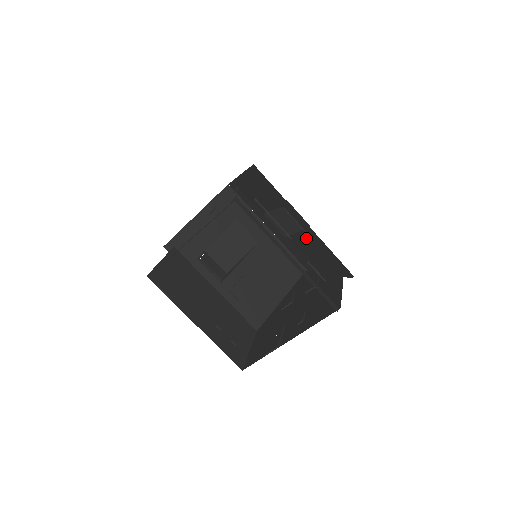
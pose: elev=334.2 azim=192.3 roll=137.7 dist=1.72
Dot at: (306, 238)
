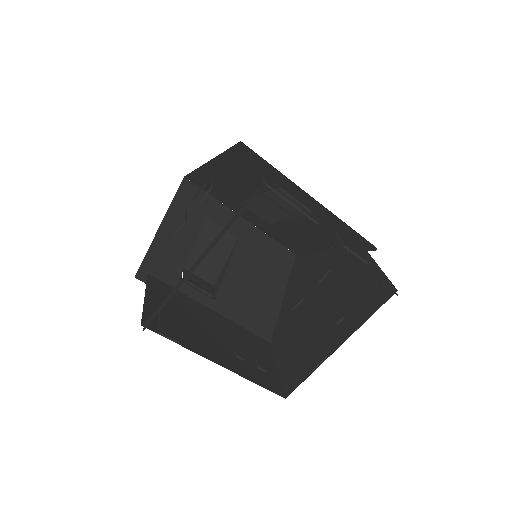
Dot at: (308, 218)
